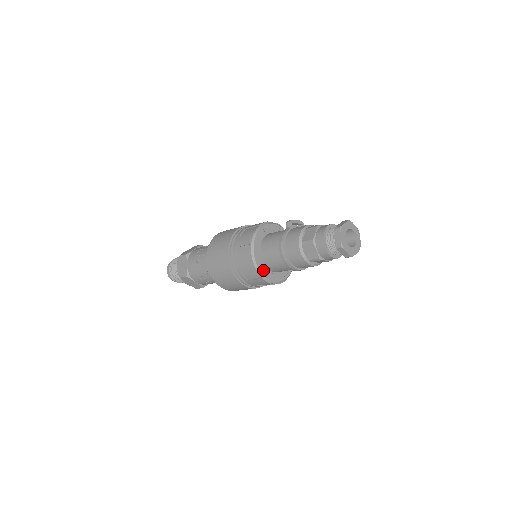
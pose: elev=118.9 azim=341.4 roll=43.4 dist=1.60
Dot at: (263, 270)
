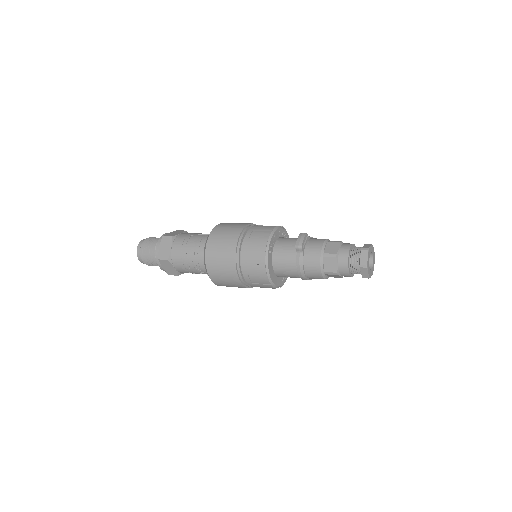
Dot at: (280, 282)
